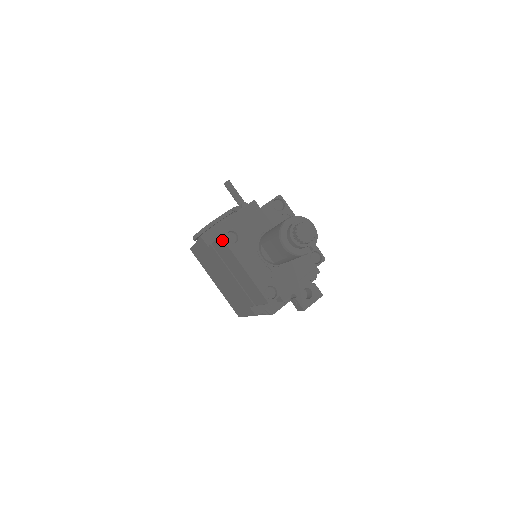
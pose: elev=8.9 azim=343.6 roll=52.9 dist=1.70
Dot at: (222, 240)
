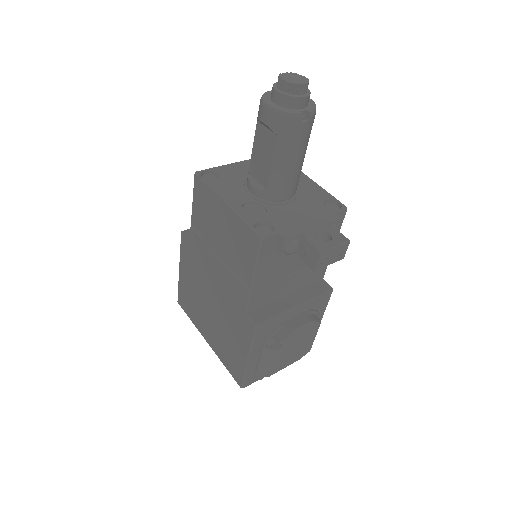
Dot at: (197, 180)
